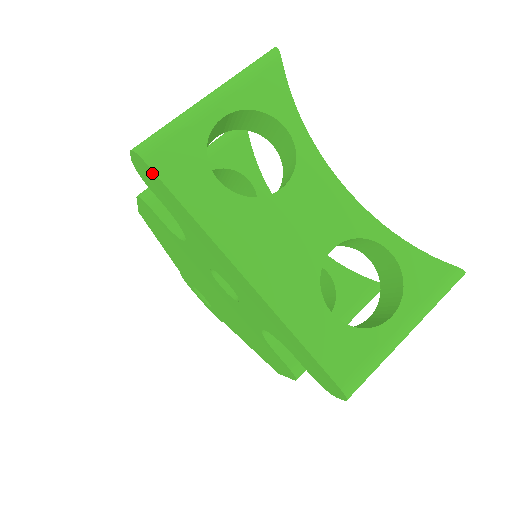
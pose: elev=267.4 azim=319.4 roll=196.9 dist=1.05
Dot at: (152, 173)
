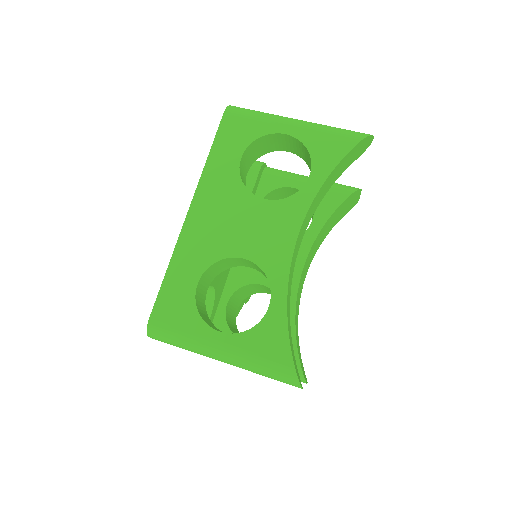
Dot at: (222, 123)
